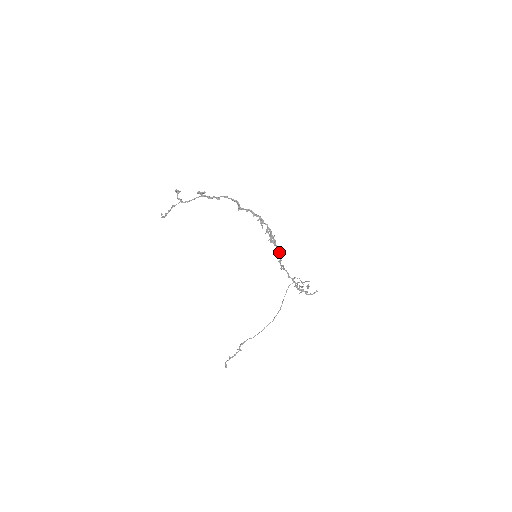
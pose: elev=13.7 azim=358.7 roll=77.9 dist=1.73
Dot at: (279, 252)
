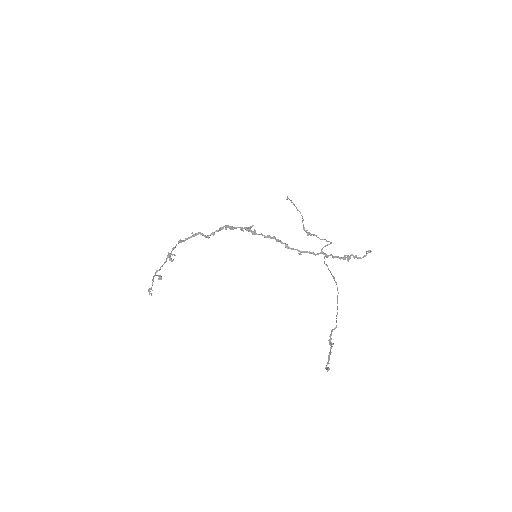
Dot at: (275, 239)
